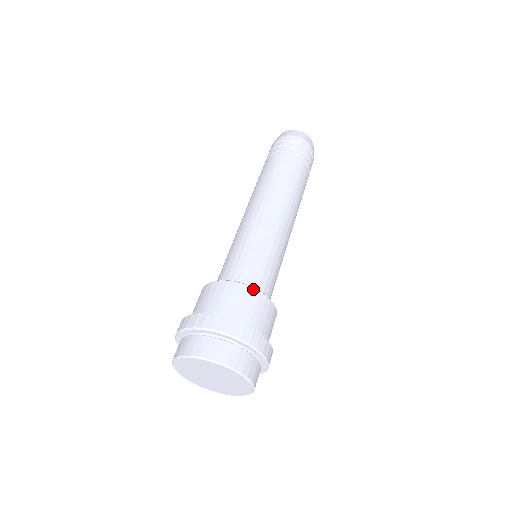
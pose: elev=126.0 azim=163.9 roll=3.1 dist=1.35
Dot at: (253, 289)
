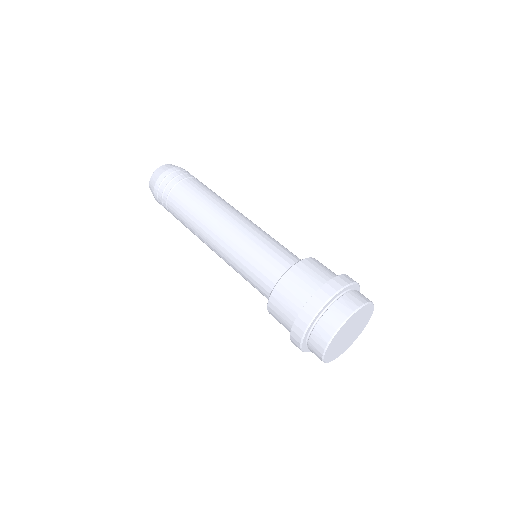
Dot at: (285, 275)
